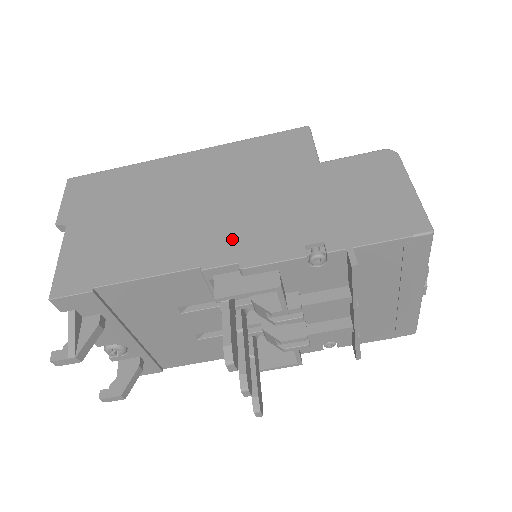
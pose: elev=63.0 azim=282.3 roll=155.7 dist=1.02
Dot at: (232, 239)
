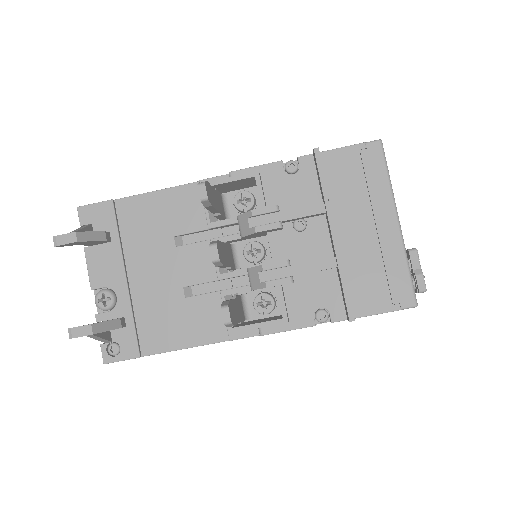
Dot at: occluded
